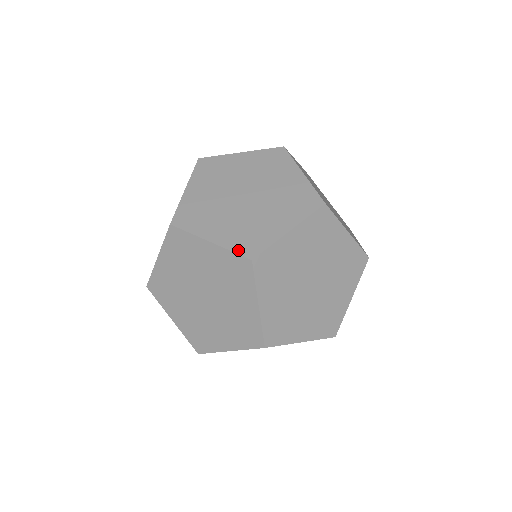
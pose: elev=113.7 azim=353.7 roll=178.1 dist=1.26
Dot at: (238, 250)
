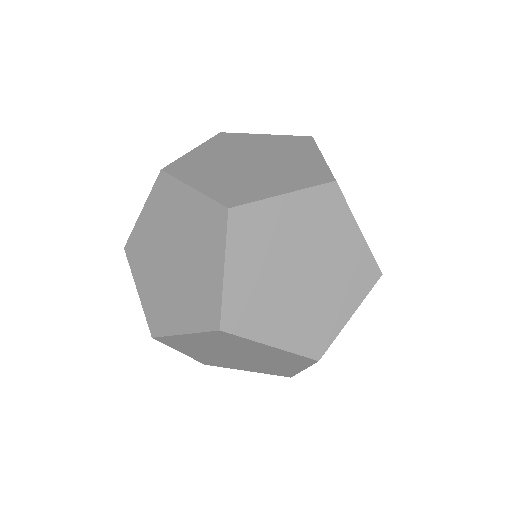
Dot at: (304, 352)
